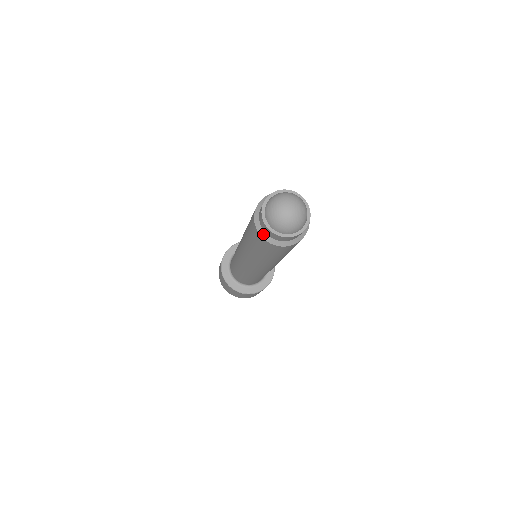
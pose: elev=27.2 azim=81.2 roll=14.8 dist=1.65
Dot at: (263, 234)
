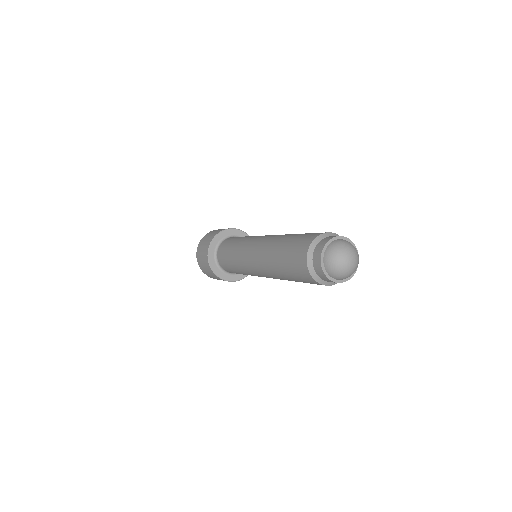
Dot at: (319, 280)
